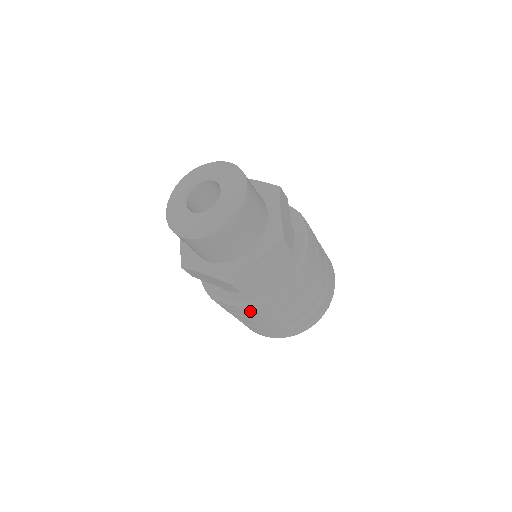
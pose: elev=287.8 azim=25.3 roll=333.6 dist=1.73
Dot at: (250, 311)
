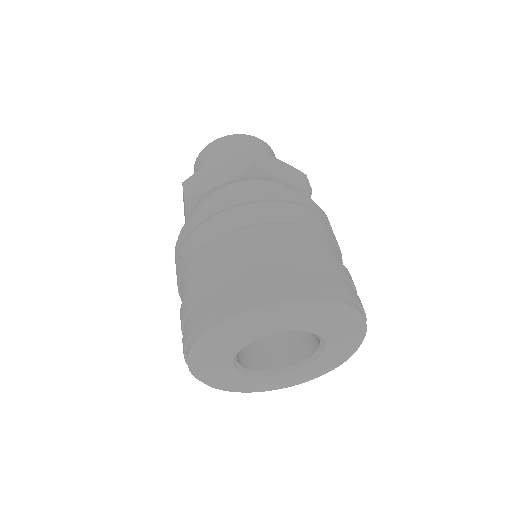
Dot at: (181, 236)
